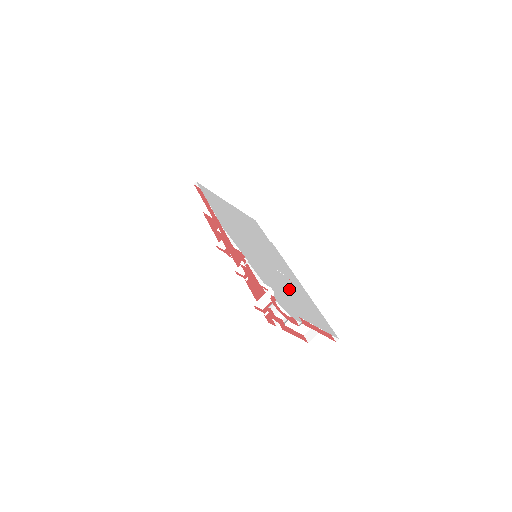
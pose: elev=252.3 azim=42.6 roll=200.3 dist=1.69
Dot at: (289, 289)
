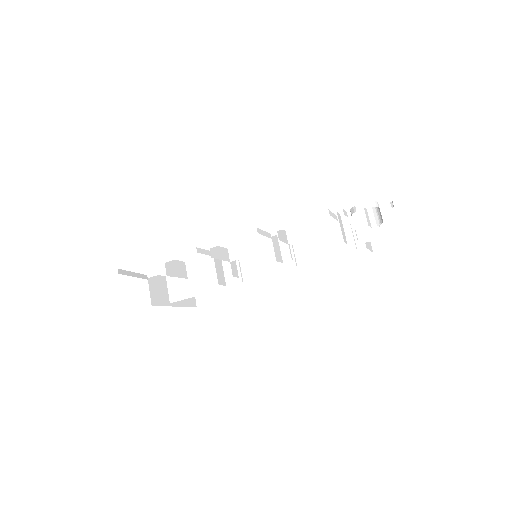
Dot at: occluded
